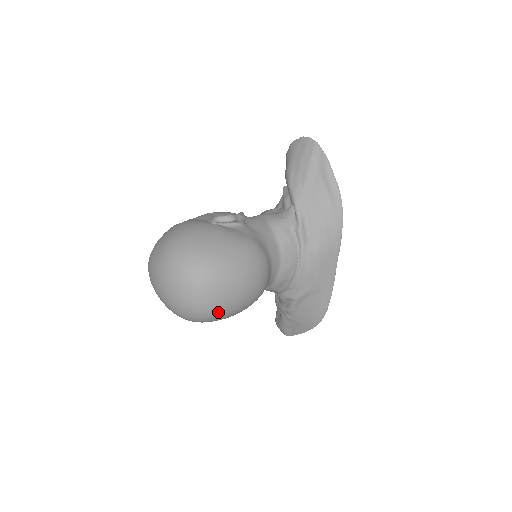
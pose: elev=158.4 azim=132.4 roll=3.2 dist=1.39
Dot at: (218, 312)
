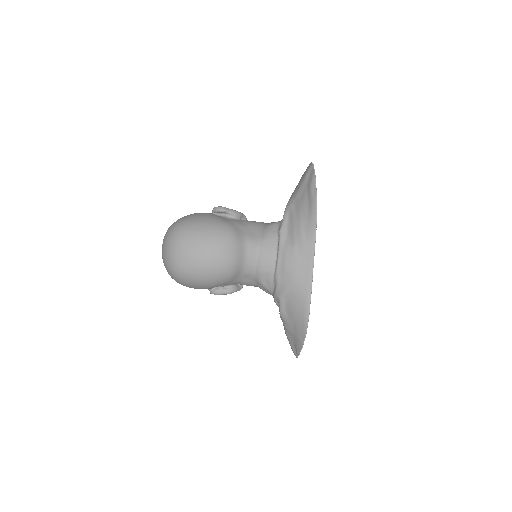
Dot at: (184, 268)
